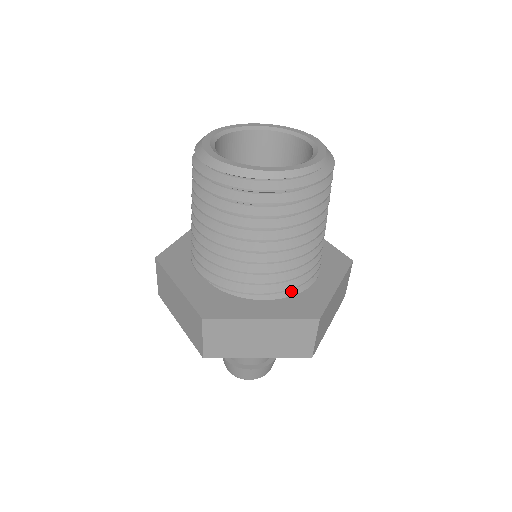
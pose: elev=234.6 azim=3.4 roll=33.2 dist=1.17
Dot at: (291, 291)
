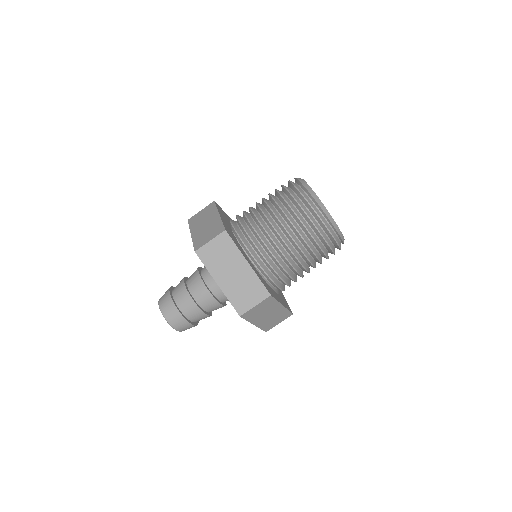
Dot at: occluded
